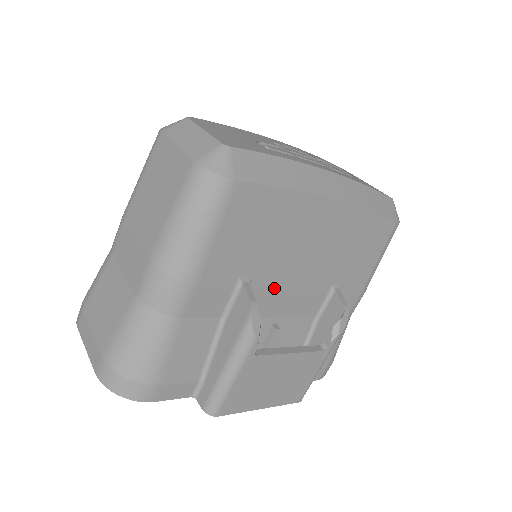
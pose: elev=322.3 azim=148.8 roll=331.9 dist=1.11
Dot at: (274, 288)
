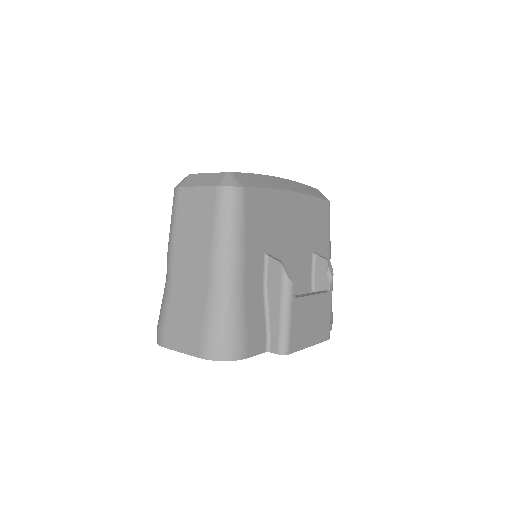
Dot at: (283, 258)
